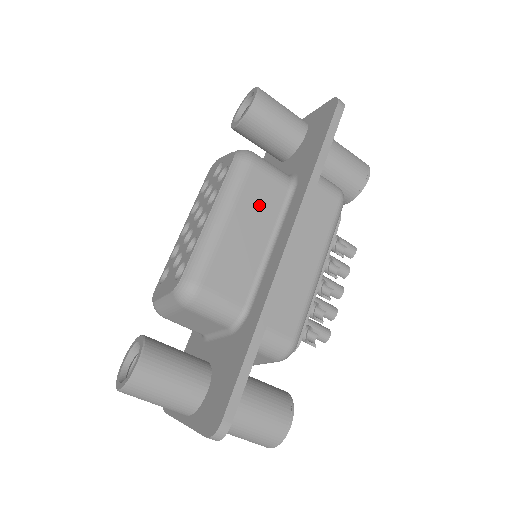
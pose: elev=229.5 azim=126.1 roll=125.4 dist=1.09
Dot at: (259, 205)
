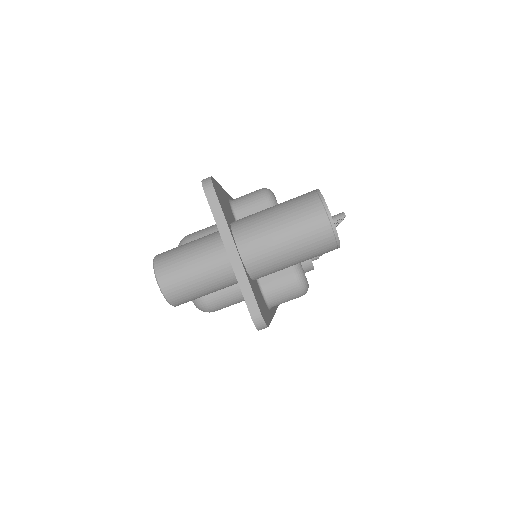
Dot at: occluded
